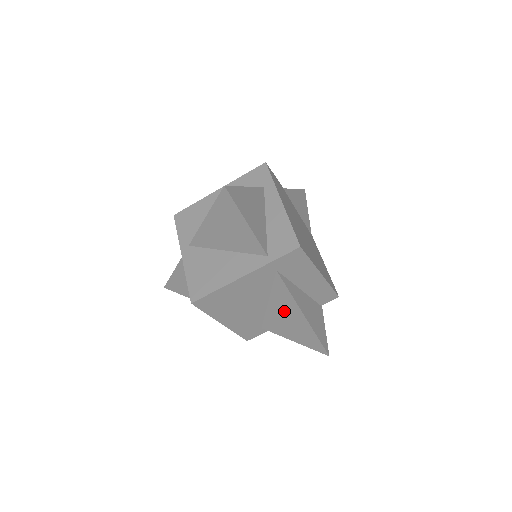
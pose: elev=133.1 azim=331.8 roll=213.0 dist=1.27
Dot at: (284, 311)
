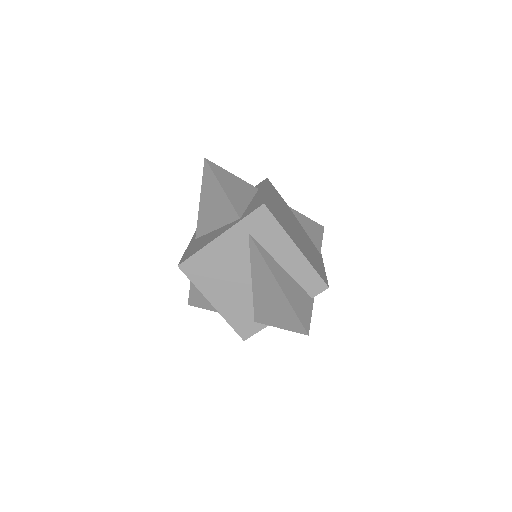
Dot at: (264, 285)
